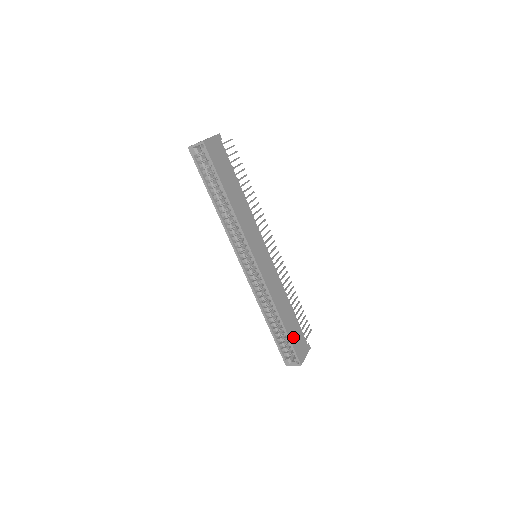
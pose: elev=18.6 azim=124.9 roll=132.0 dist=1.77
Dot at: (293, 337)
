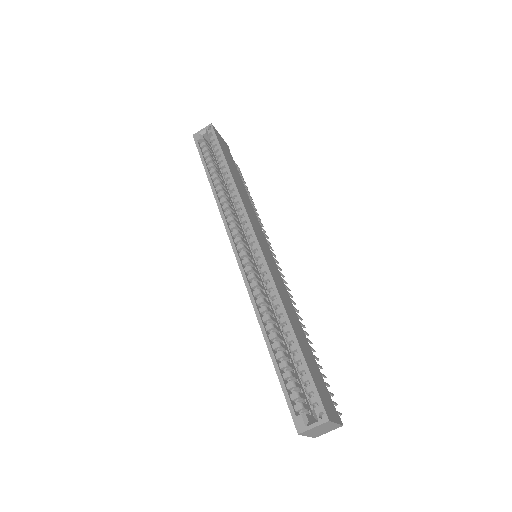
Dot at: (311, 369)
